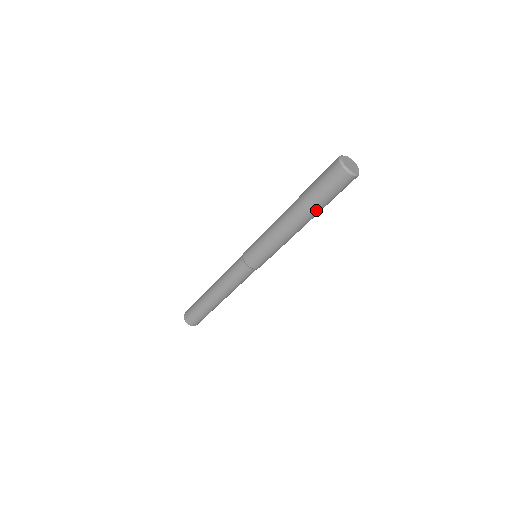
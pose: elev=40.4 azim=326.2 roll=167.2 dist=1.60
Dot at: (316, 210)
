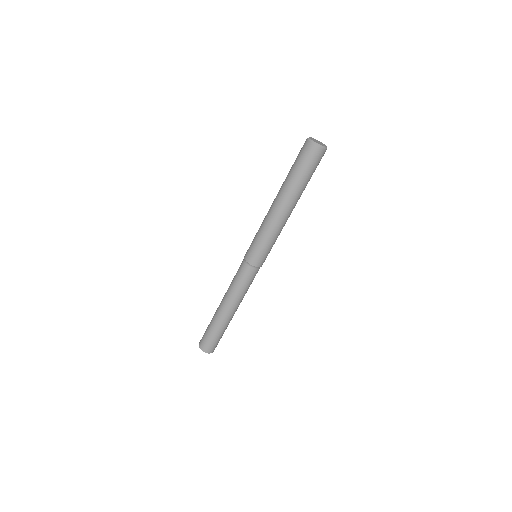
Dot at: (296, 188)
